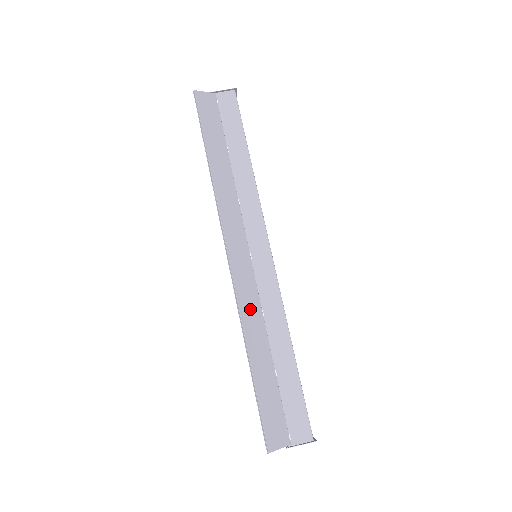
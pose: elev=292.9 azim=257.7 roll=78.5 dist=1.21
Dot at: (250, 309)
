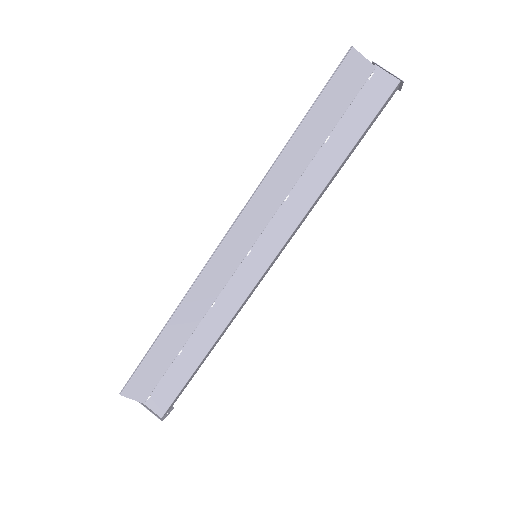
Dot at: (203, 293)
